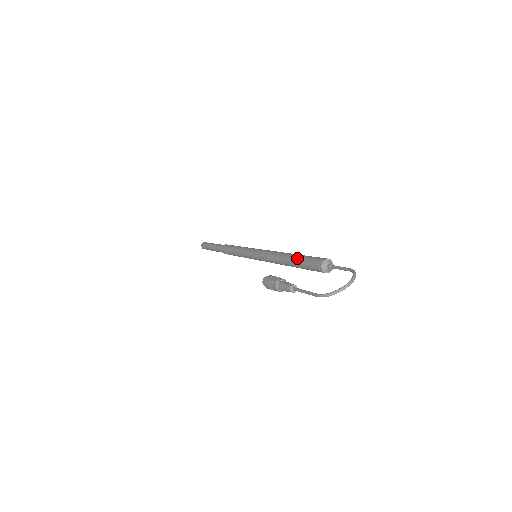
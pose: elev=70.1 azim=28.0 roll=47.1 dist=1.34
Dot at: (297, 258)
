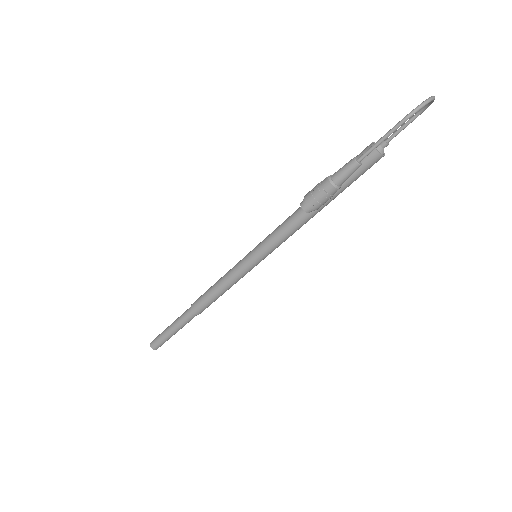
Dot at: occluded
